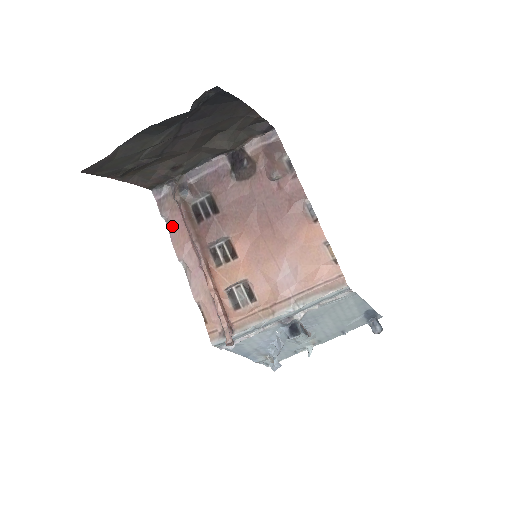
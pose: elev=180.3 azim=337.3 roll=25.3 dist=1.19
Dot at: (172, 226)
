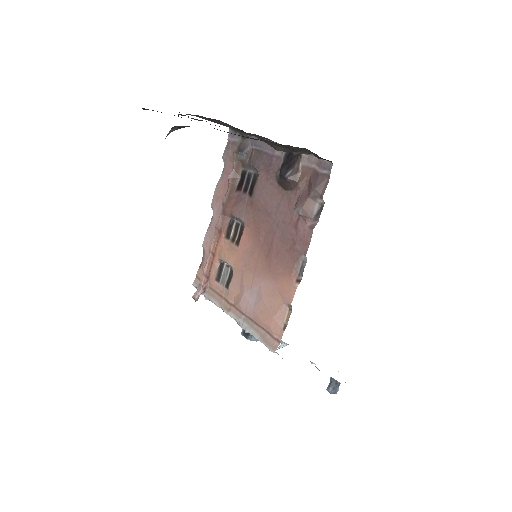
Dot at: (223, 174)
